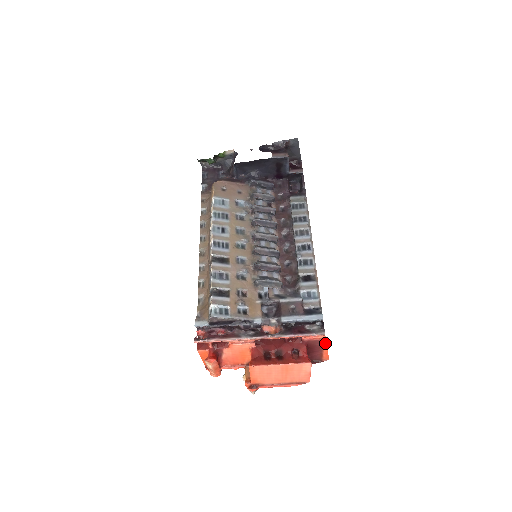
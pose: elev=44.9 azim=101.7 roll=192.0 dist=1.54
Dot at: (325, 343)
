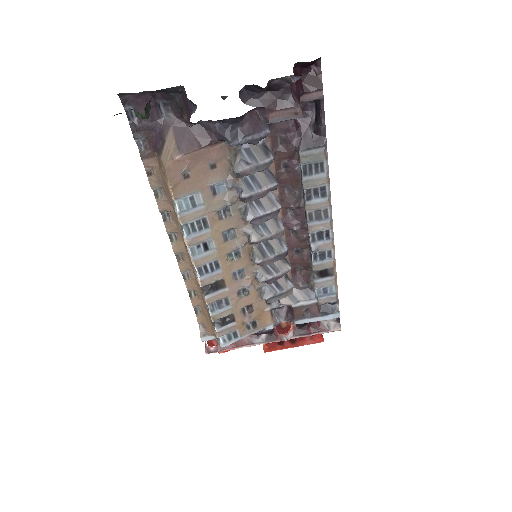
Dot at: occluded
